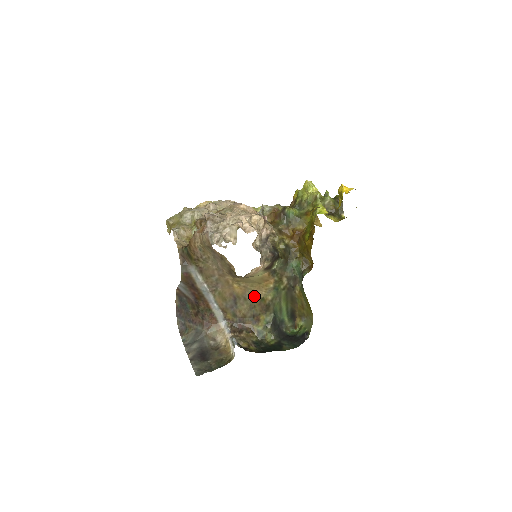
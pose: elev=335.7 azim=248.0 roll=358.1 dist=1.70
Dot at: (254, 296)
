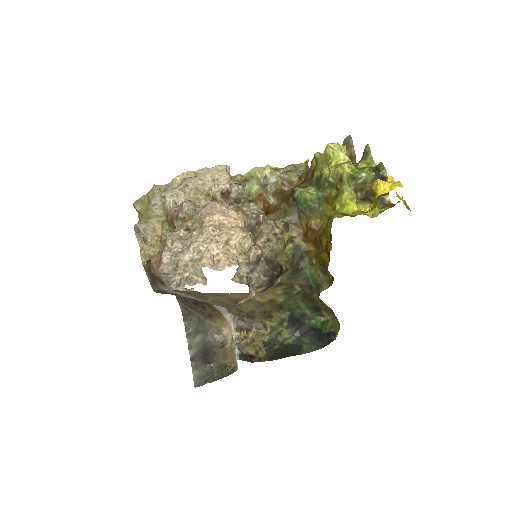
Dot at: (260, 298)
